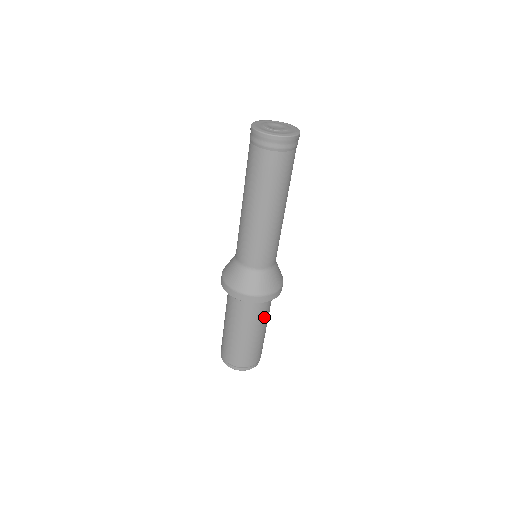
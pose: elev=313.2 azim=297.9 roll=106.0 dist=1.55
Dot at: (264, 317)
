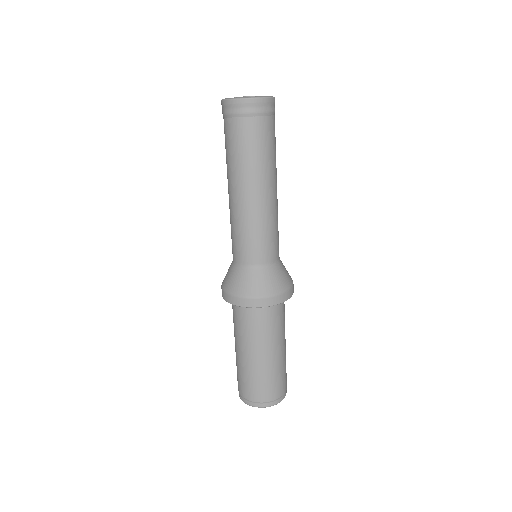
Dot at: (280, 329)
